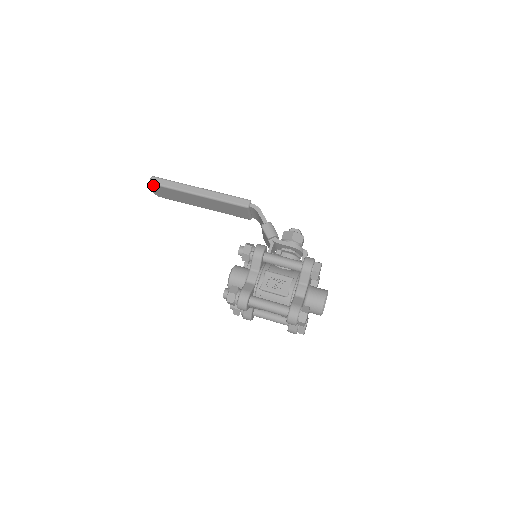
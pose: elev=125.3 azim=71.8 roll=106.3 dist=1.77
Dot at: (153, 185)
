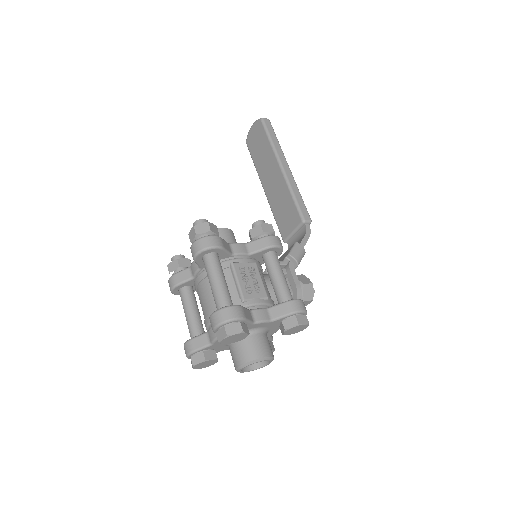
Dot at: (261, 123)
